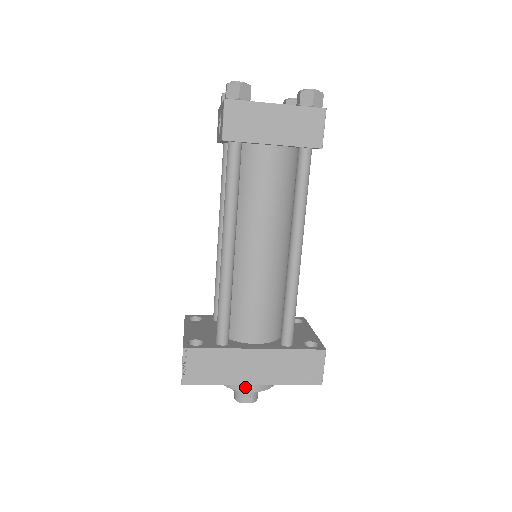
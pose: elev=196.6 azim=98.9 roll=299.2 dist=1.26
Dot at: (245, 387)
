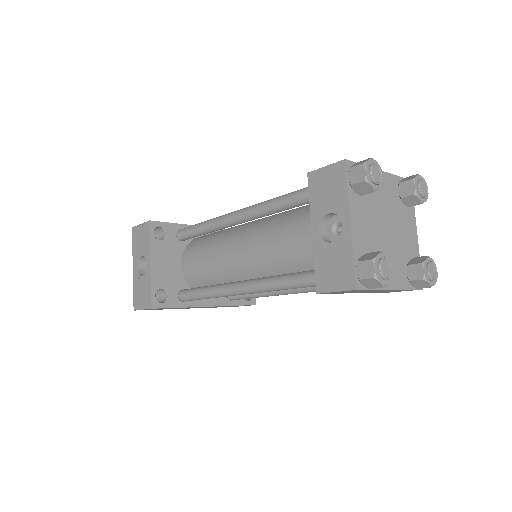
Dot at: occluded
